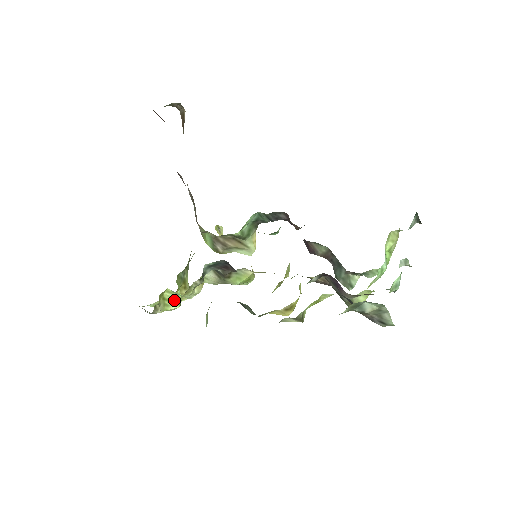
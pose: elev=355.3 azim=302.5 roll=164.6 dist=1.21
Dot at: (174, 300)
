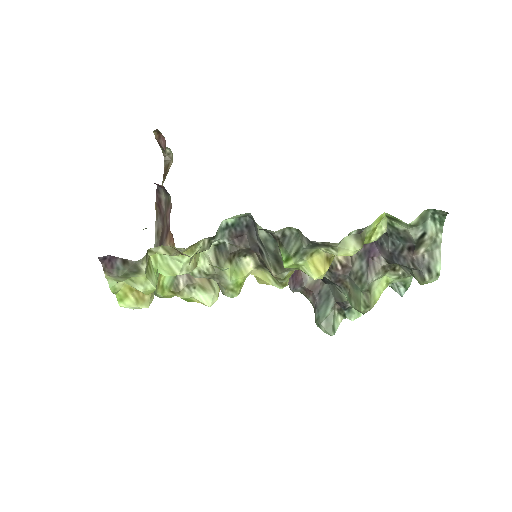
Dot at: (154, 275)
